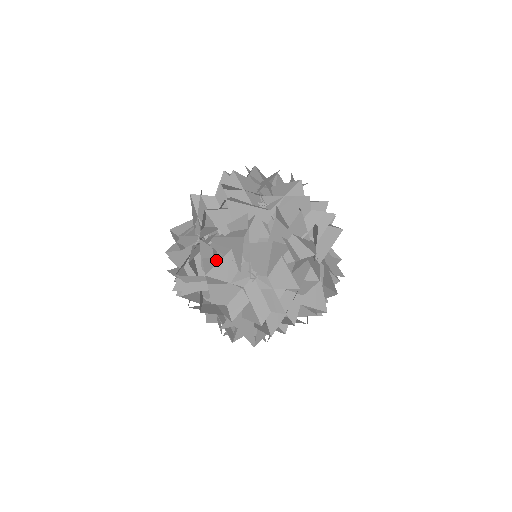
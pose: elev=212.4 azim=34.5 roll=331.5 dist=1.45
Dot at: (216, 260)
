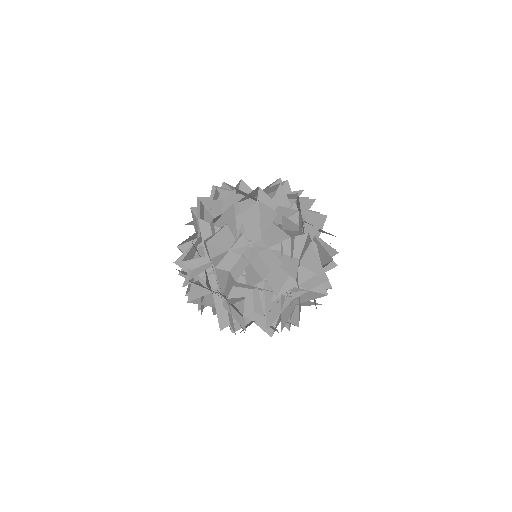
Dot at: (214, 232)
